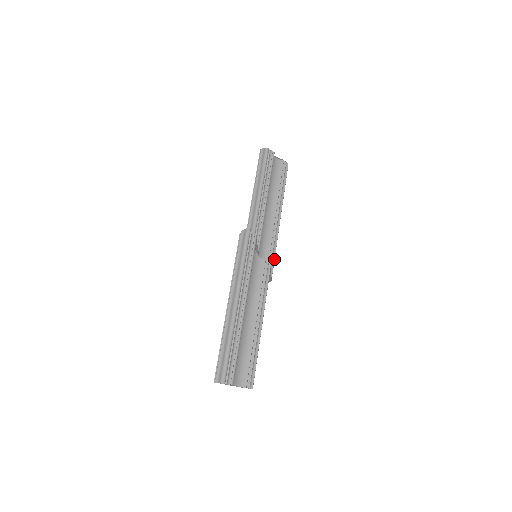
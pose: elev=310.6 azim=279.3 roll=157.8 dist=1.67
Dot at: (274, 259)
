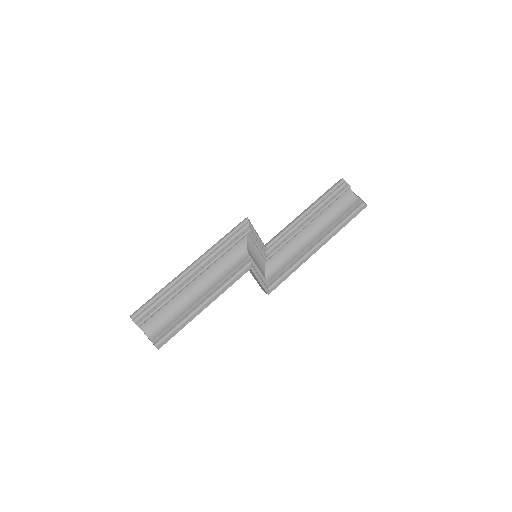
Dot at: (285, 277)
